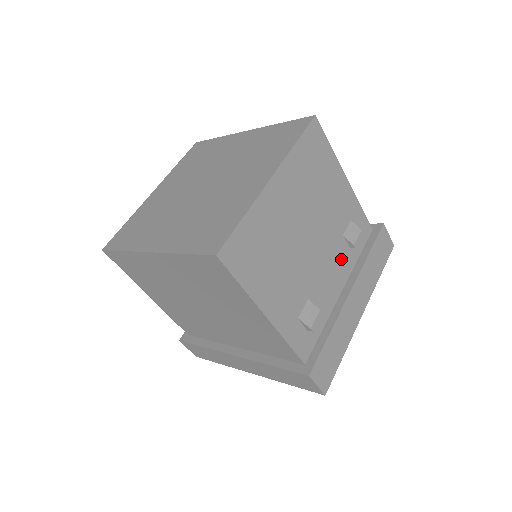
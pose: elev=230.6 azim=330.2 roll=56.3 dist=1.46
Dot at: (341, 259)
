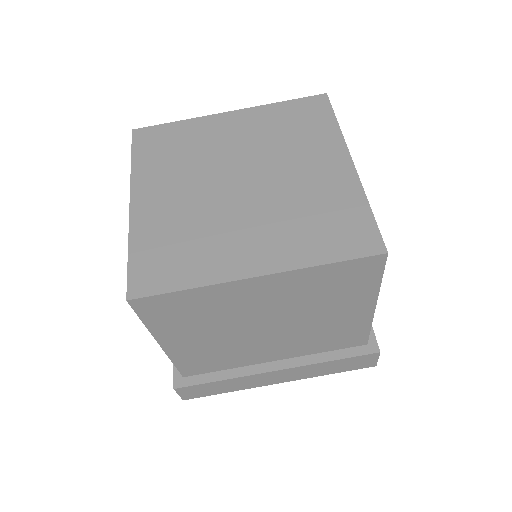
Dot at: occluded
